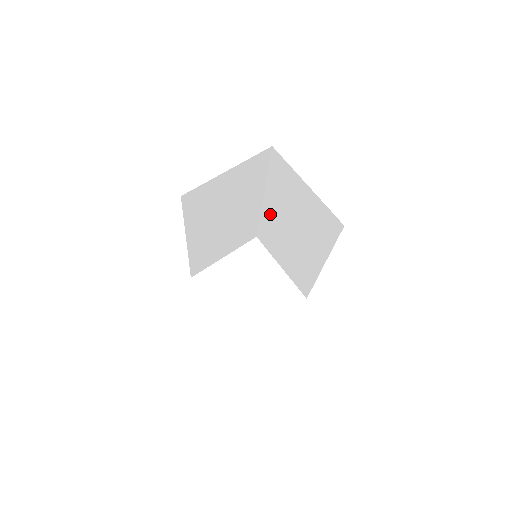
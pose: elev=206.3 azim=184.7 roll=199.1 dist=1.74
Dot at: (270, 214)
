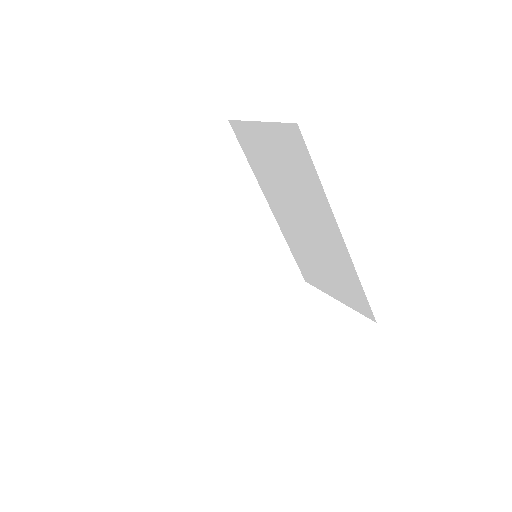
Dot at: (284, 223)
